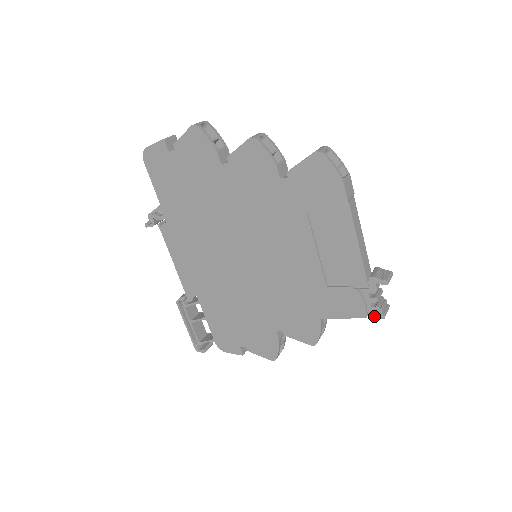
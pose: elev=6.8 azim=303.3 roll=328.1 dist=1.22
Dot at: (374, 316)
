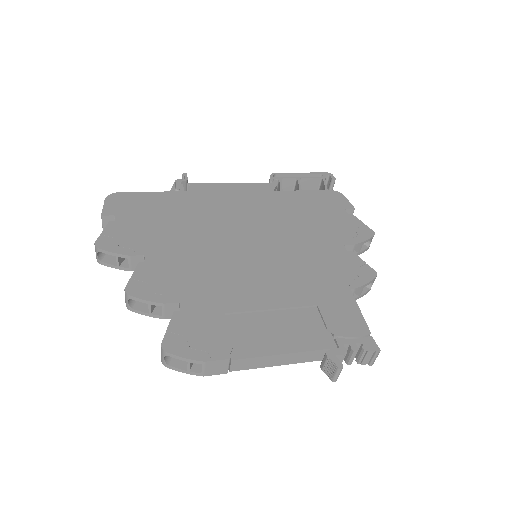
Dot at: occluded
